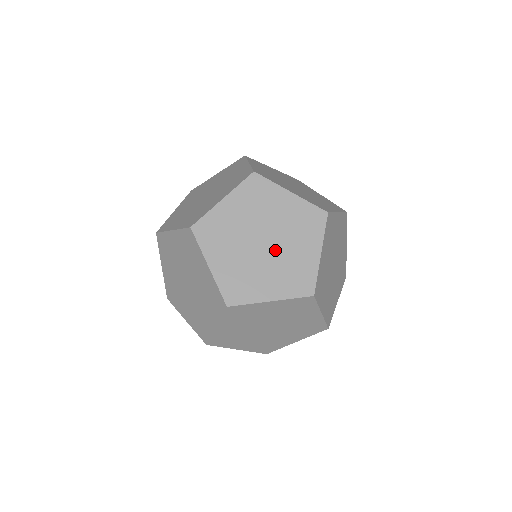
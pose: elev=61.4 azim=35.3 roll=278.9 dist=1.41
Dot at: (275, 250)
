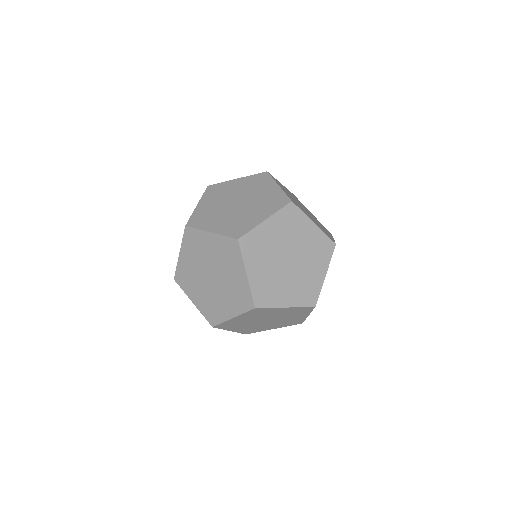
Dot at: (248, 201)
